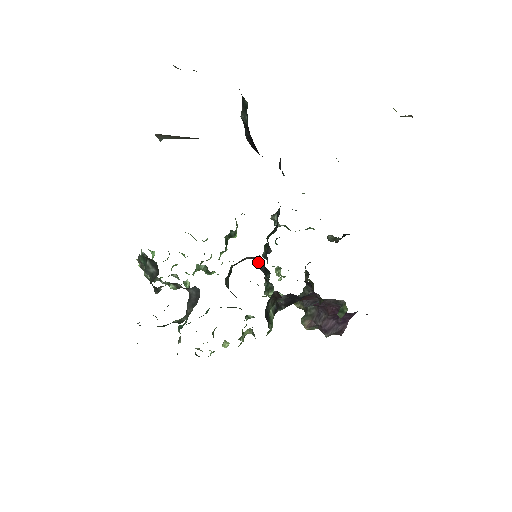
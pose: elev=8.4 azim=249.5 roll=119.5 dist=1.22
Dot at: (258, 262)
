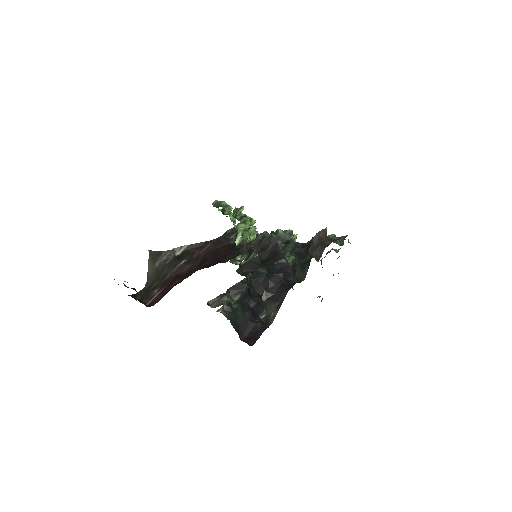
Dot at: occluded
